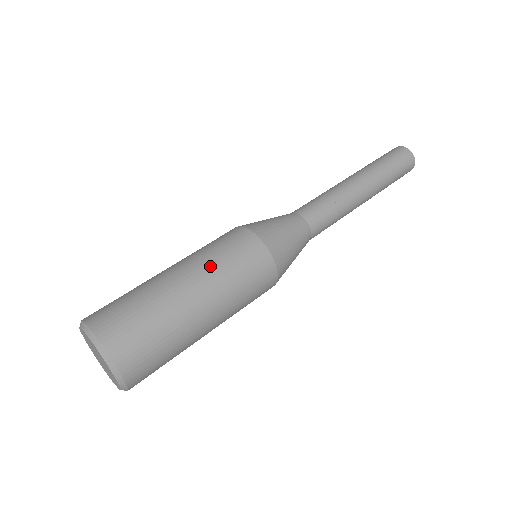
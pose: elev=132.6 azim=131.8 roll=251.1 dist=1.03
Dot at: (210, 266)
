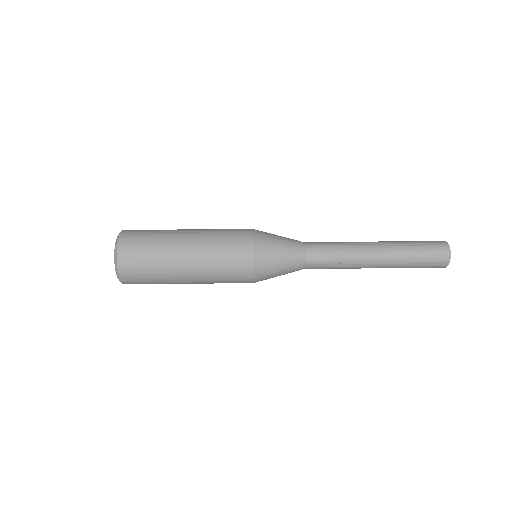
Dot at: (208, 242)
